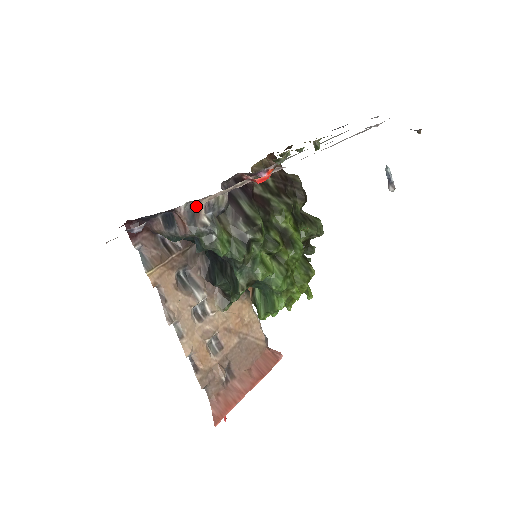
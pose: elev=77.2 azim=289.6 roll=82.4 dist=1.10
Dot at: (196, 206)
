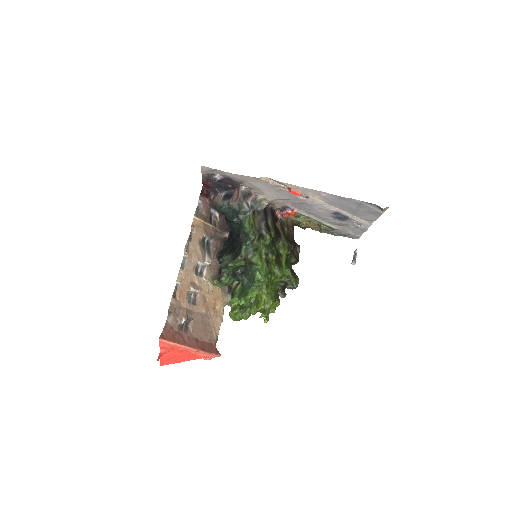
Dot at: (249, 194)
